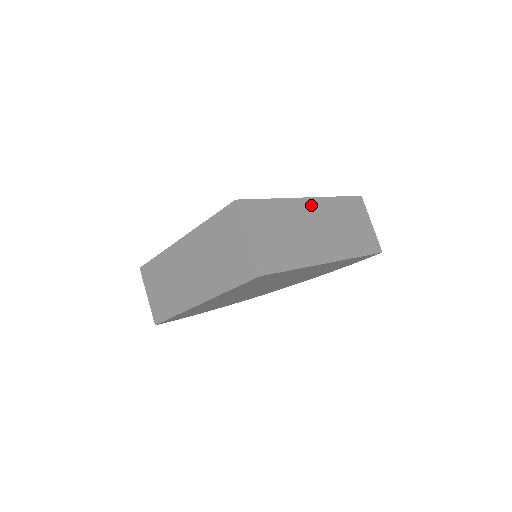
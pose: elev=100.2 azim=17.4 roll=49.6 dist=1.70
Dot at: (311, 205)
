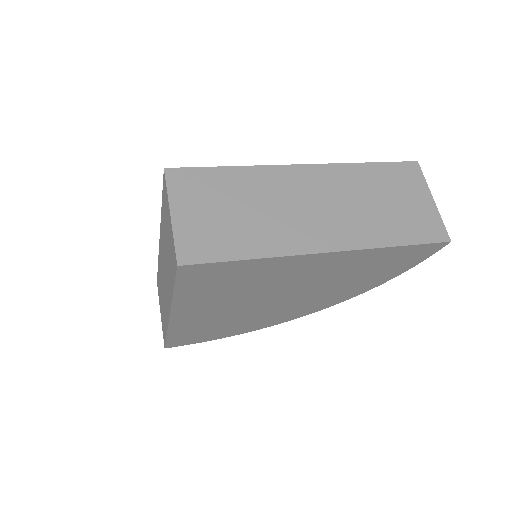
Dot at: (306, 174)
